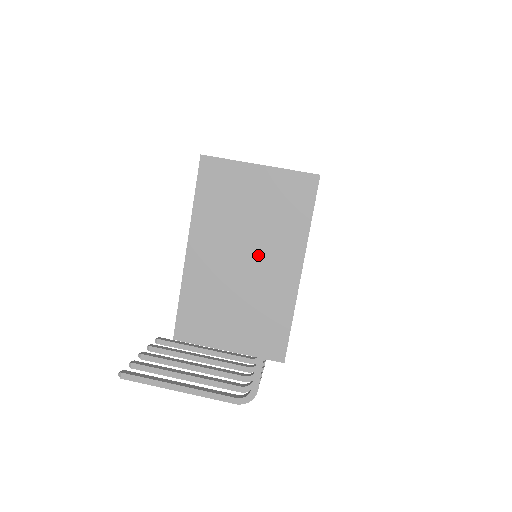
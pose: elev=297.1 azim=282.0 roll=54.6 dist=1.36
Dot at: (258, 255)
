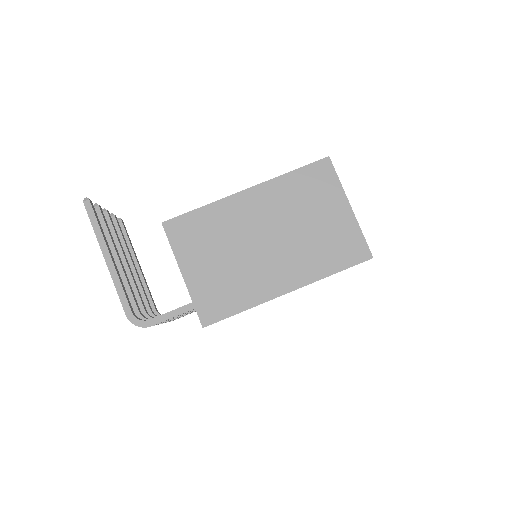
Dot at: (280, 249)
